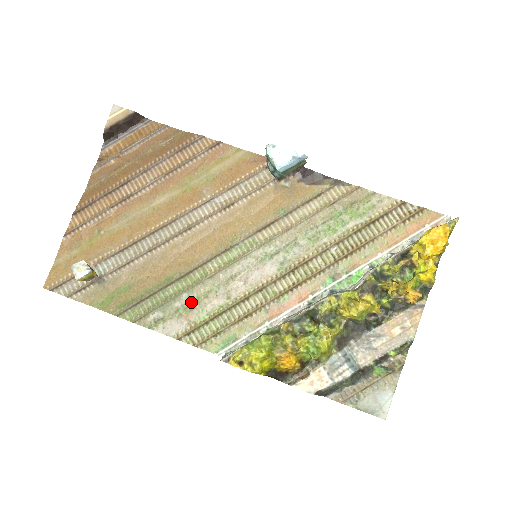
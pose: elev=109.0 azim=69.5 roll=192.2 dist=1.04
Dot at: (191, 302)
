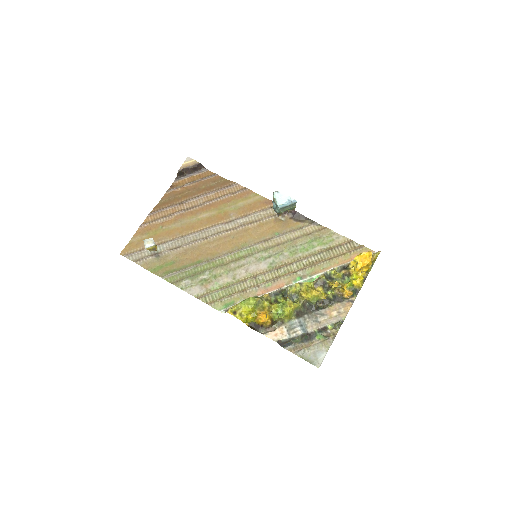
Dot at: (210, 277)
